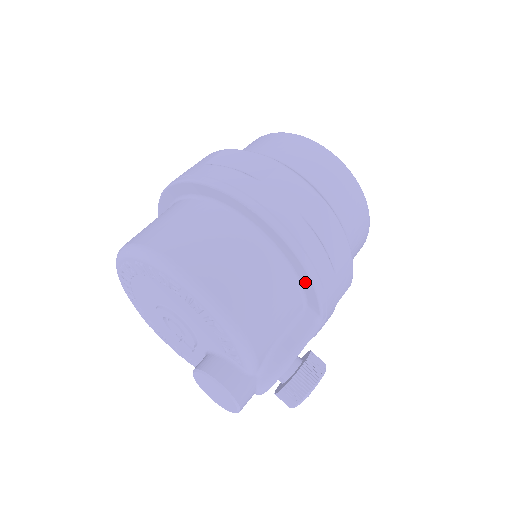
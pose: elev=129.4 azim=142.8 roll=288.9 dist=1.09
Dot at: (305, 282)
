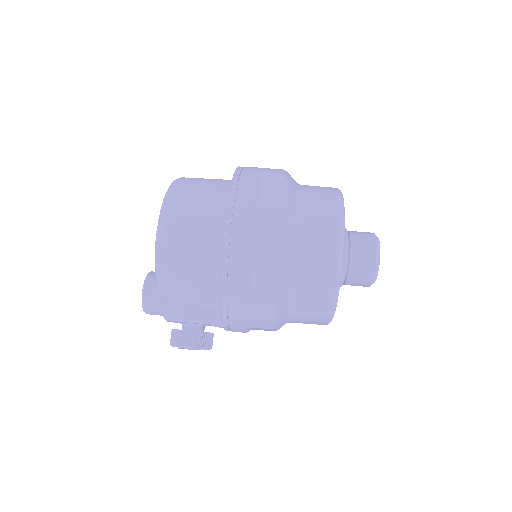
Dot at: occluded
